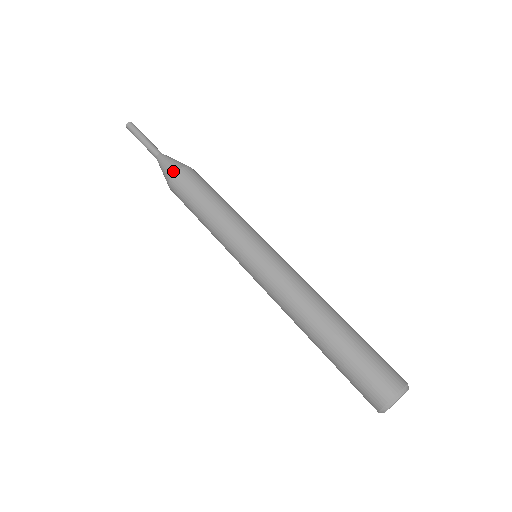
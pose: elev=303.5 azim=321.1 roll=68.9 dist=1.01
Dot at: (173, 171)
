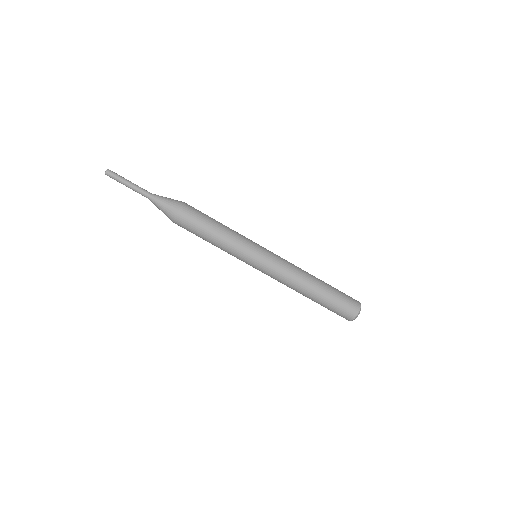
Dot at: (172, 219)
